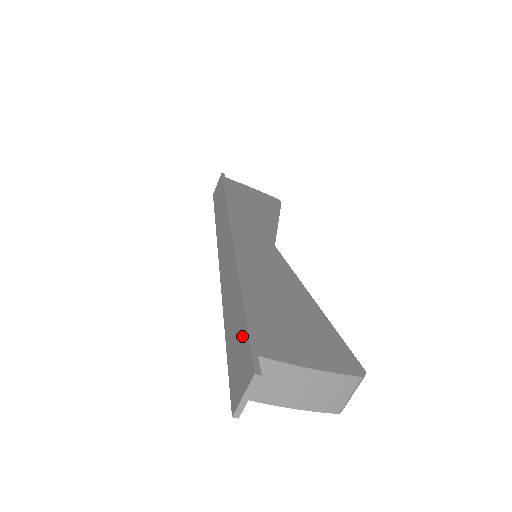
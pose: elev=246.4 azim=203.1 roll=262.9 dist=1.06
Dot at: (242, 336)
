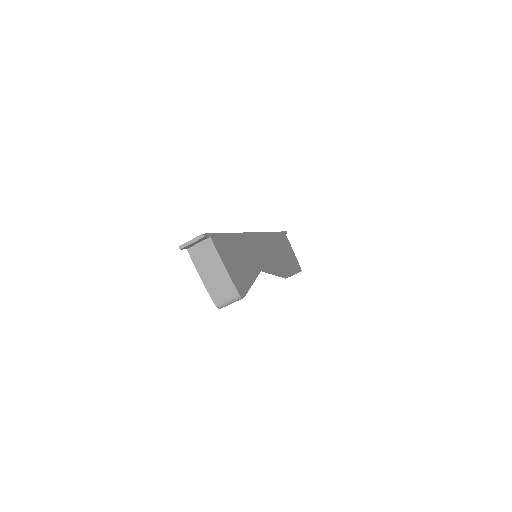
Dot at: occluded
